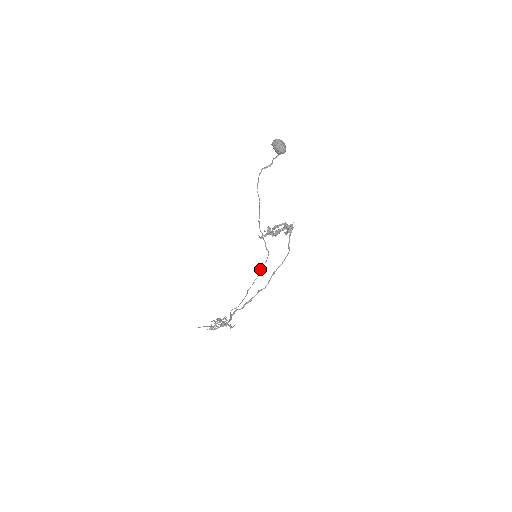
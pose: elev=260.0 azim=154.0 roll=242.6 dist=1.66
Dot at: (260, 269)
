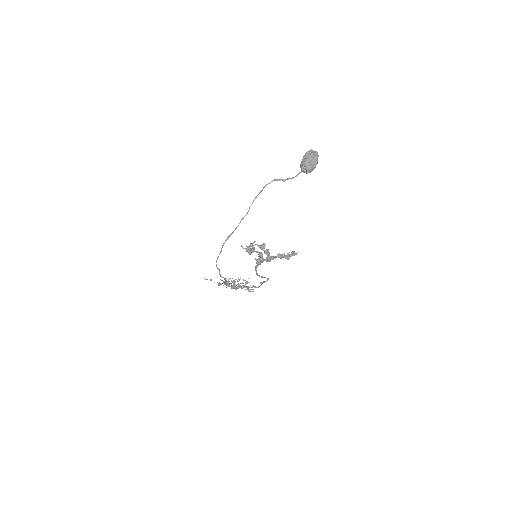
Dot at: occluded
